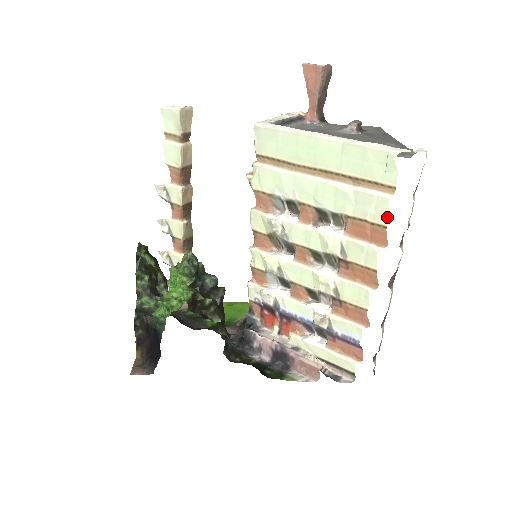
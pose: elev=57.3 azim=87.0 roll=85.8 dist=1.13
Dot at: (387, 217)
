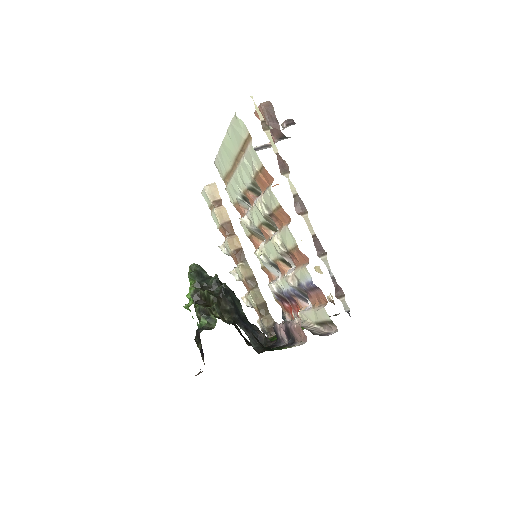
Dot at: occluded
